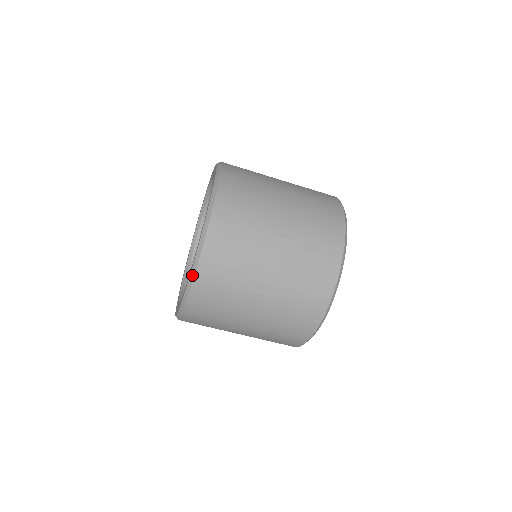
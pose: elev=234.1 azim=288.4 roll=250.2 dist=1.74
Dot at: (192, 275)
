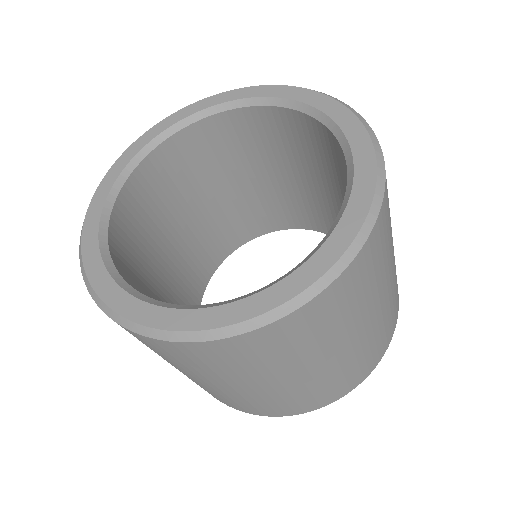
Dot at: (262, 321)
